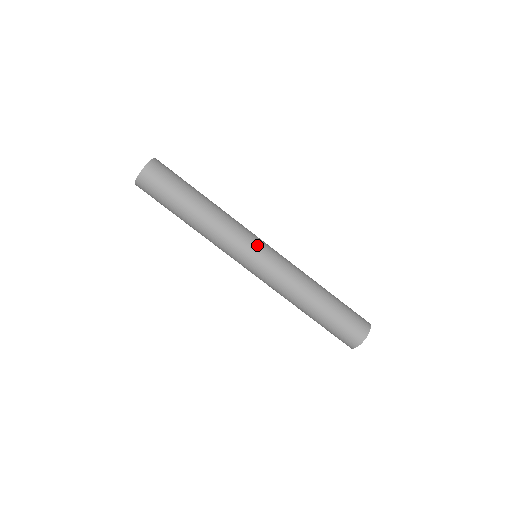
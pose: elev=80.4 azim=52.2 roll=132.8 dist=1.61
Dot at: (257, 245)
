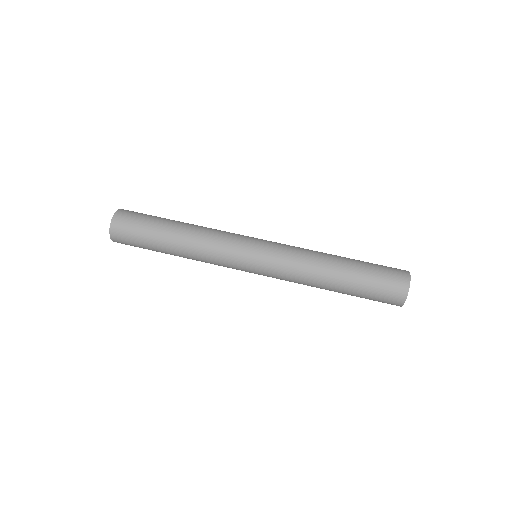
Dot at: (252, 237)
